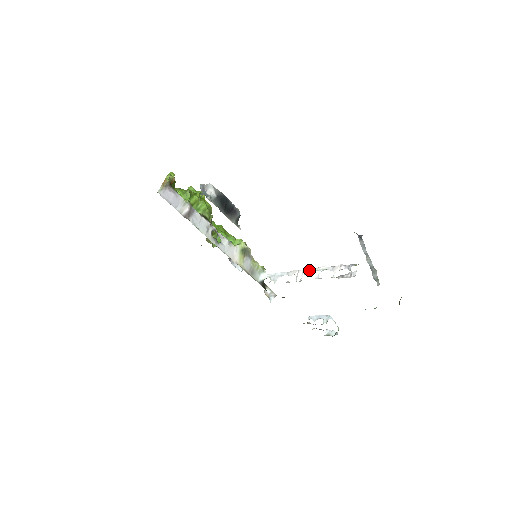
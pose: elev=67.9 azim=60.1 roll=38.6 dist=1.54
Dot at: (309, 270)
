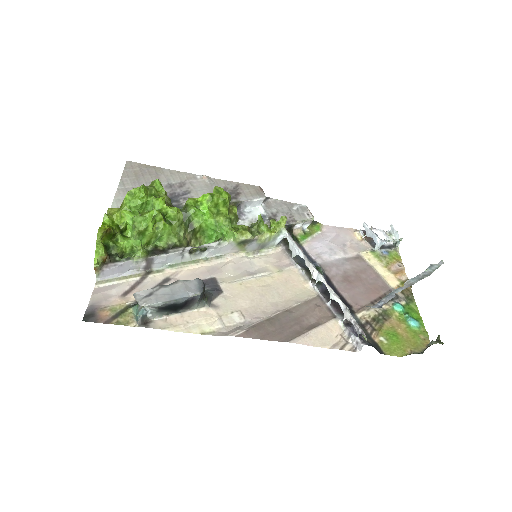
Dot at: (323, 282)
